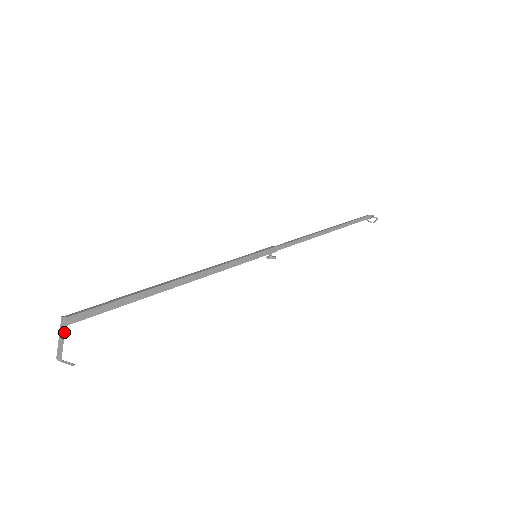
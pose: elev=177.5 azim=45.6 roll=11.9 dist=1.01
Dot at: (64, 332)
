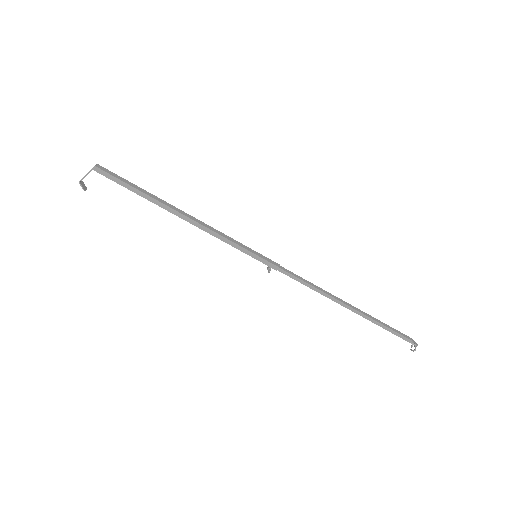
Dot at: occluded
